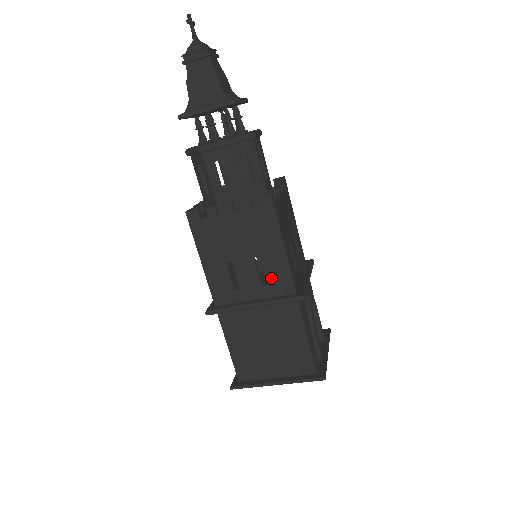
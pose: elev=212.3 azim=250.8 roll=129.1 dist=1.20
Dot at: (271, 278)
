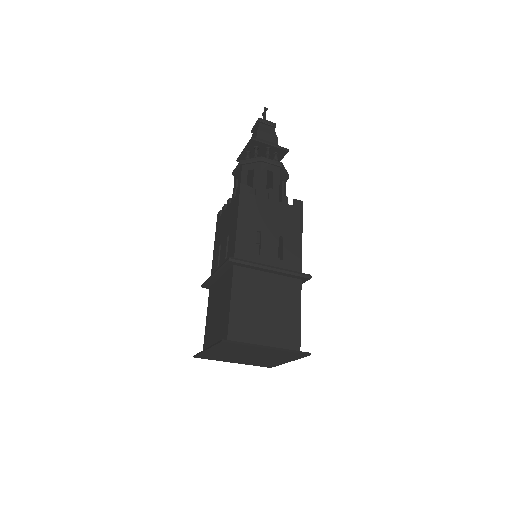
Dot at: (287, 256)
